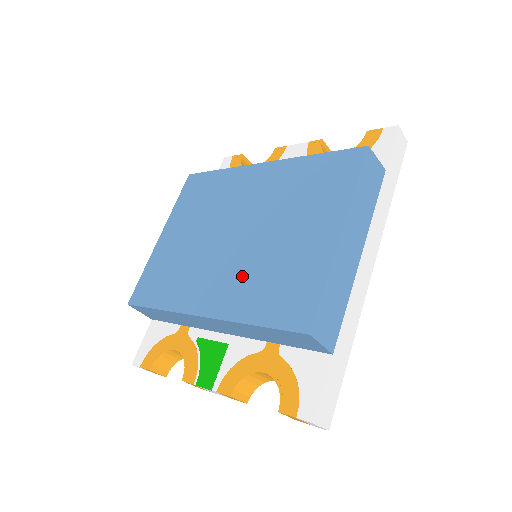
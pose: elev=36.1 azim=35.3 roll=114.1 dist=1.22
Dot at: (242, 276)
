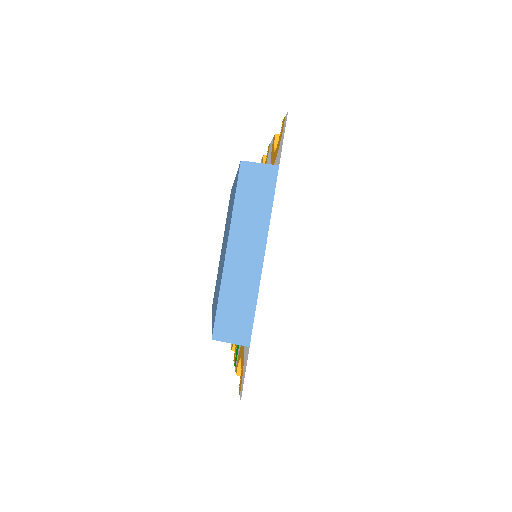
Dot at: occluded
